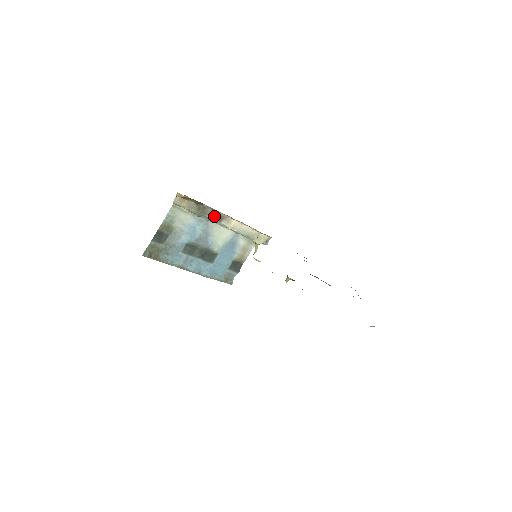
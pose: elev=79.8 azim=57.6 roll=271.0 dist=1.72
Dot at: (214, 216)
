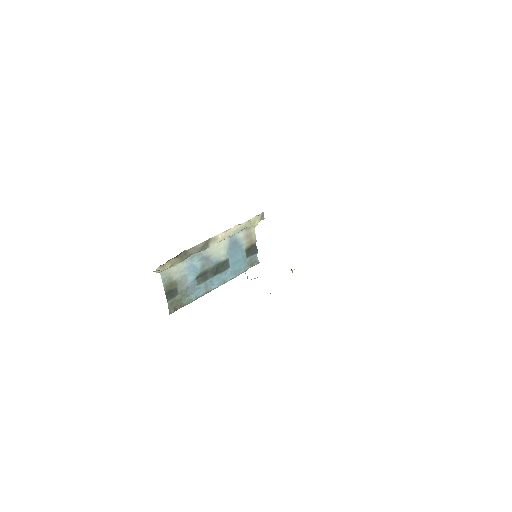
Dot at: (199, 249)
